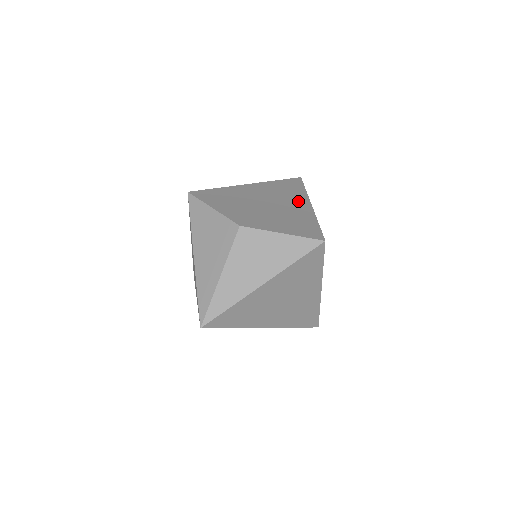
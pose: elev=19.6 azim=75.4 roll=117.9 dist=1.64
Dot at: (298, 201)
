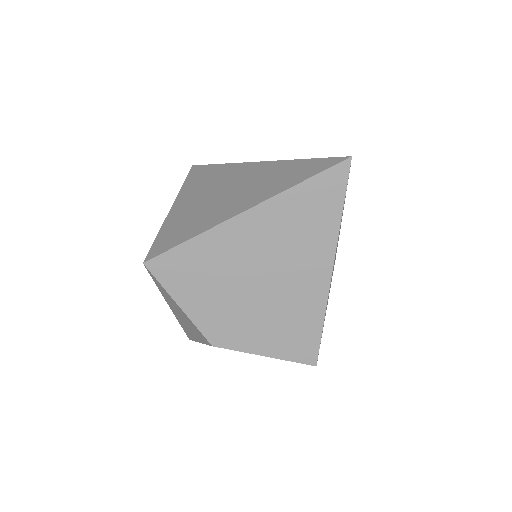
Dot at: (313, 263)
